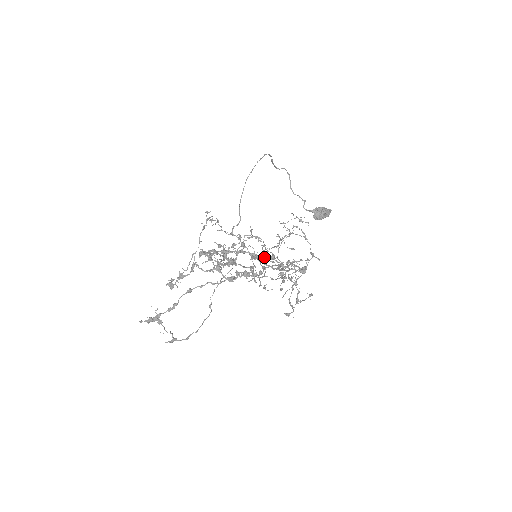
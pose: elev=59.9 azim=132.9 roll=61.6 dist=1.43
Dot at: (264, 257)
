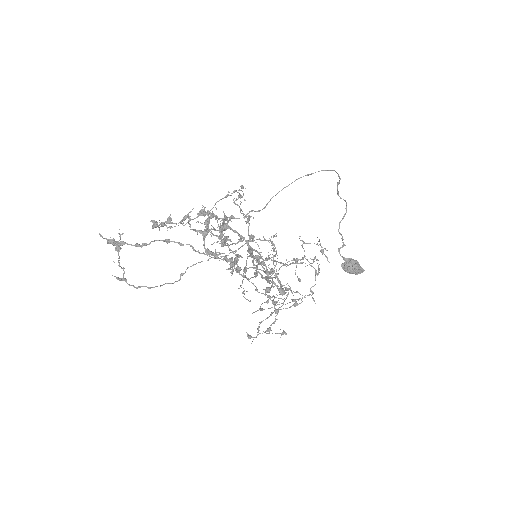
Dot at: occluded
